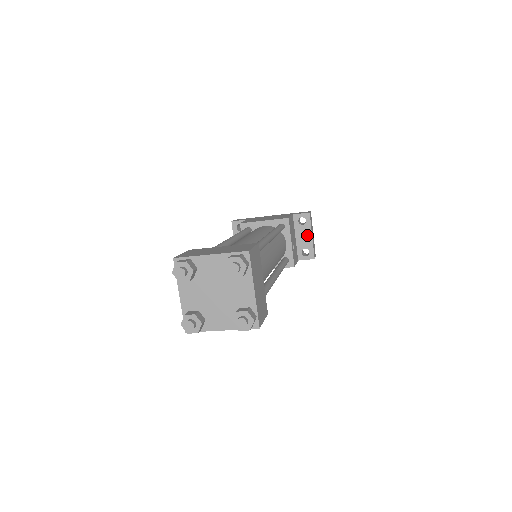
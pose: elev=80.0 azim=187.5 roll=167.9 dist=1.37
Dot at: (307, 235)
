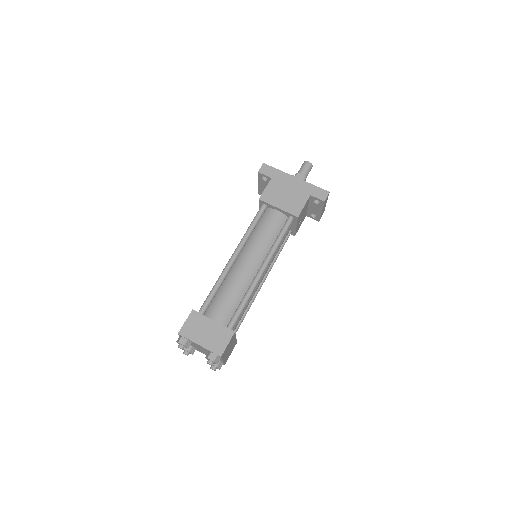
Dot at: (318, 210)
